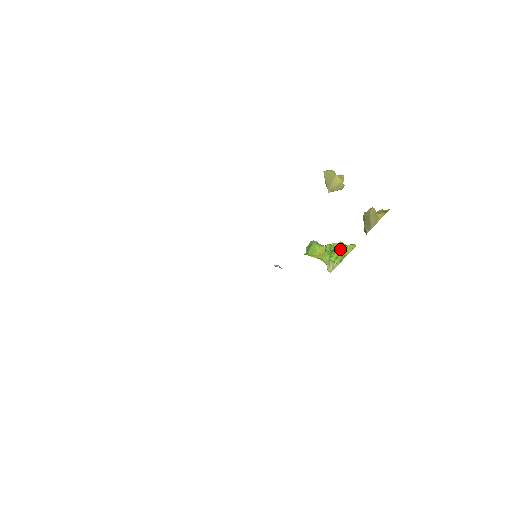
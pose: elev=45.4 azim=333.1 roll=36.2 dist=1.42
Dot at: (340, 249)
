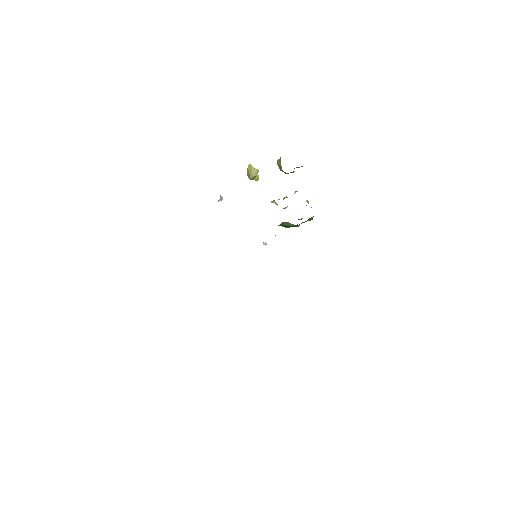
Dot at: occluded
